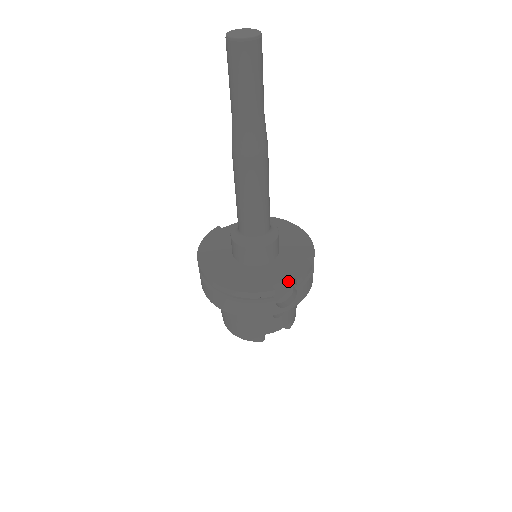
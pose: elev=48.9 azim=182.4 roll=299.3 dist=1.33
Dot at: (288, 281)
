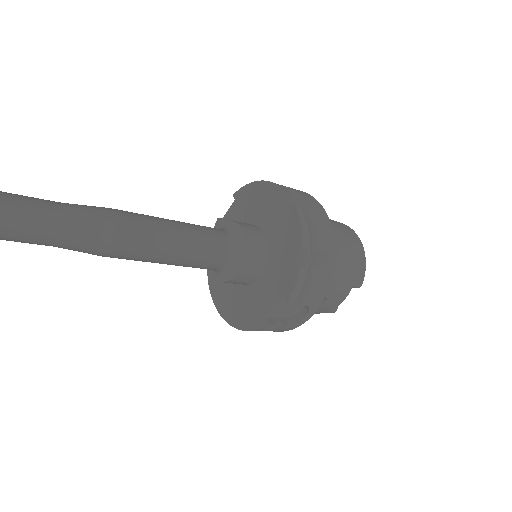
Dot at: (282, 302)
